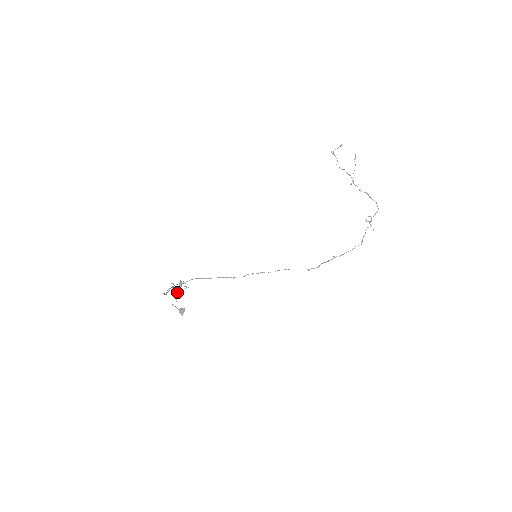
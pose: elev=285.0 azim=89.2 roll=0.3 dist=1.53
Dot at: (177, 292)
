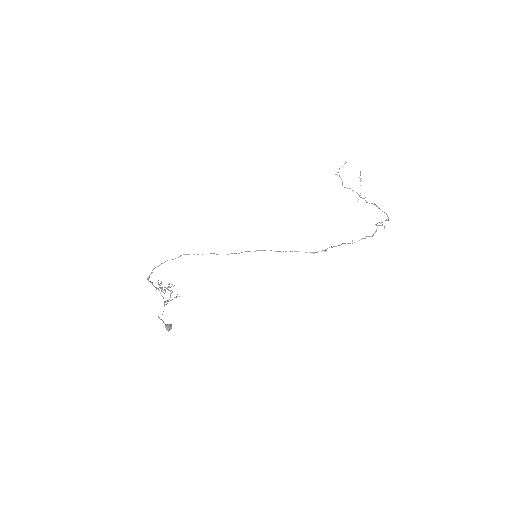
Dot at: (164, 289)
